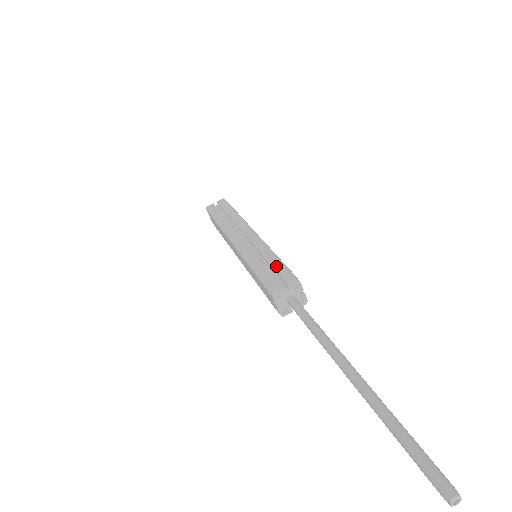
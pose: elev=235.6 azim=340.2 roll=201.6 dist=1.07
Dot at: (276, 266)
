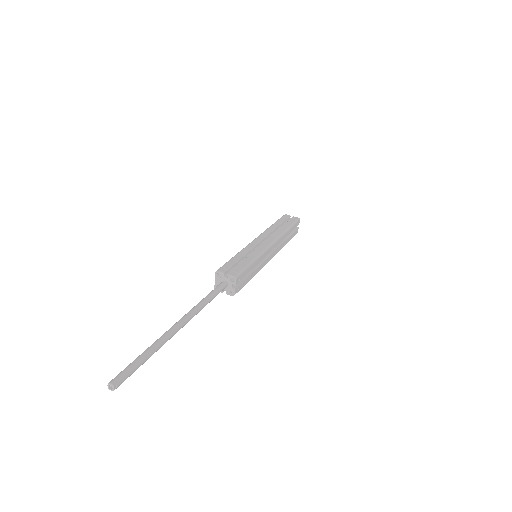
Dot at: (243, 263)
